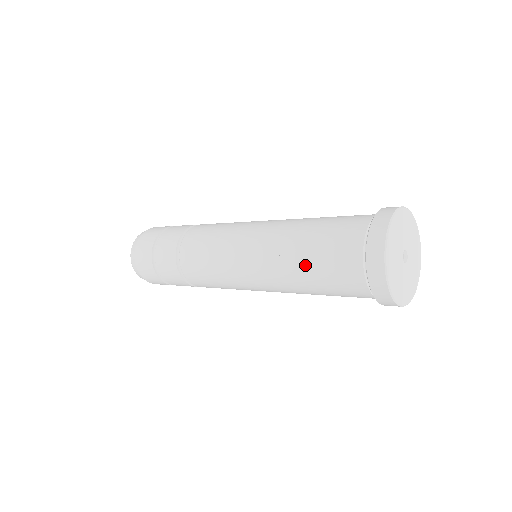
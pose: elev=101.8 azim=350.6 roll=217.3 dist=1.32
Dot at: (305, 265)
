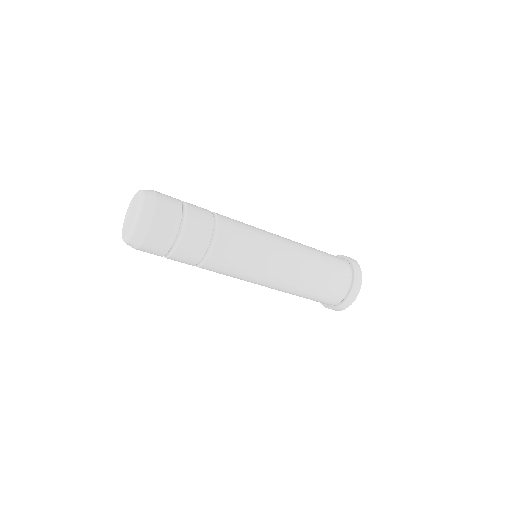
Dot at: (303, 296)
